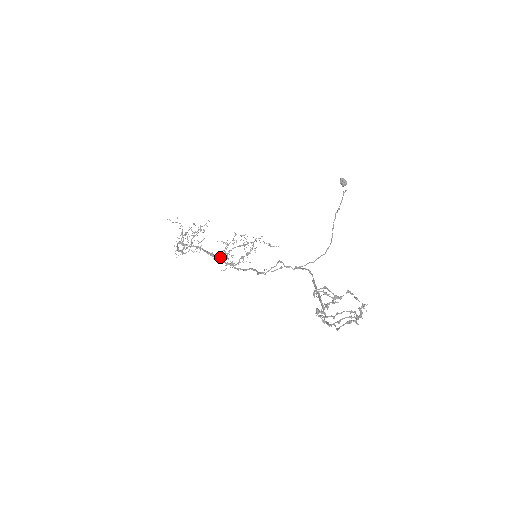
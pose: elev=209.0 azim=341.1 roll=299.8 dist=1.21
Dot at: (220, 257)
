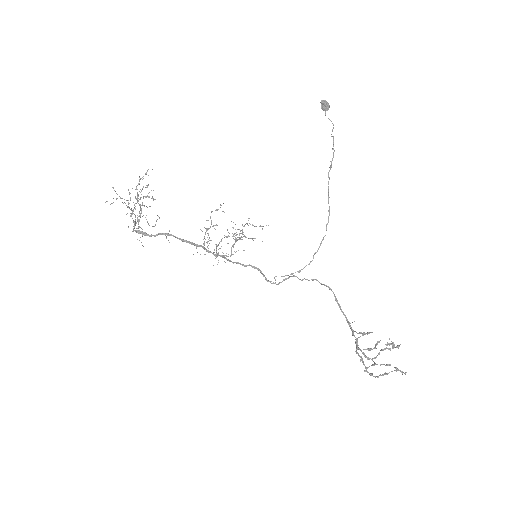
Dot at: (204, 247)
